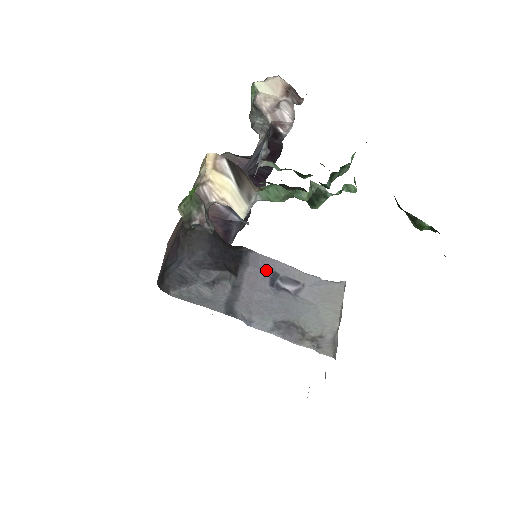
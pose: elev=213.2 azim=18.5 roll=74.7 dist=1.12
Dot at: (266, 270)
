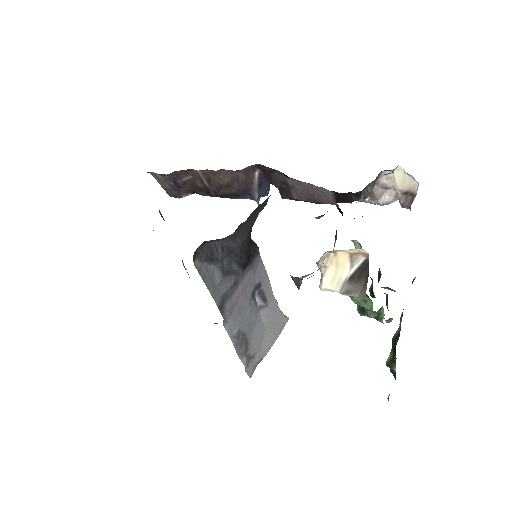
Dot at: (257, 278)
